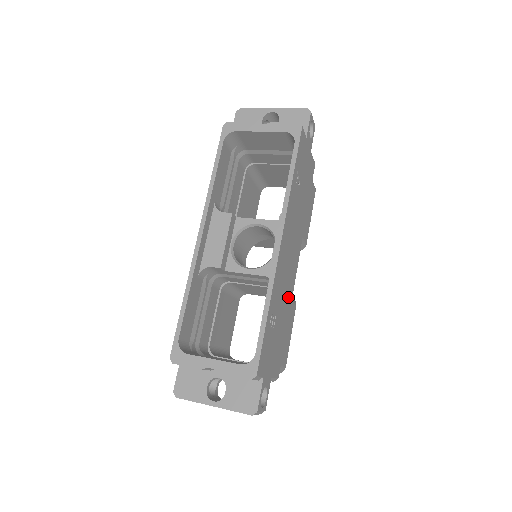
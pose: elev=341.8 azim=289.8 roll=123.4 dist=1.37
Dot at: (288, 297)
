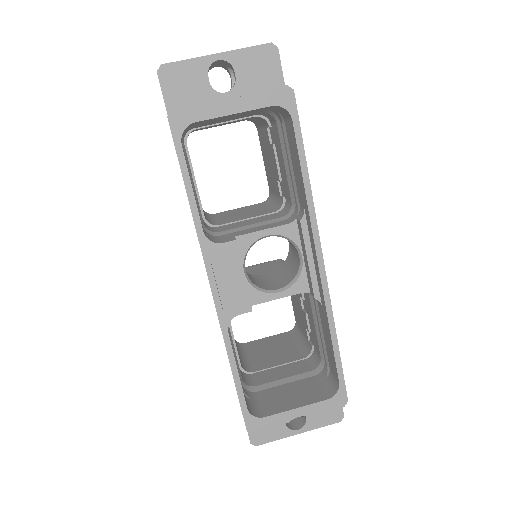
Dot at: occluded
